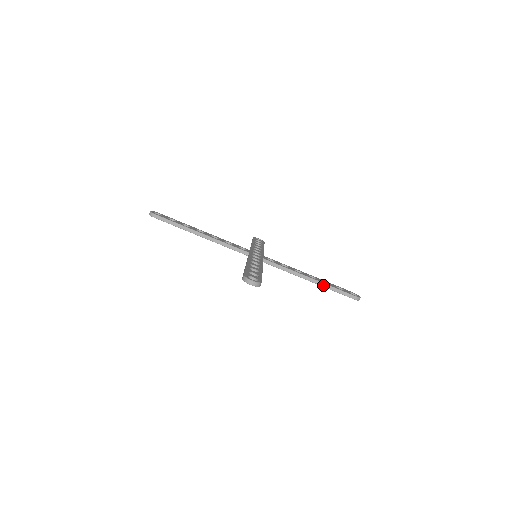
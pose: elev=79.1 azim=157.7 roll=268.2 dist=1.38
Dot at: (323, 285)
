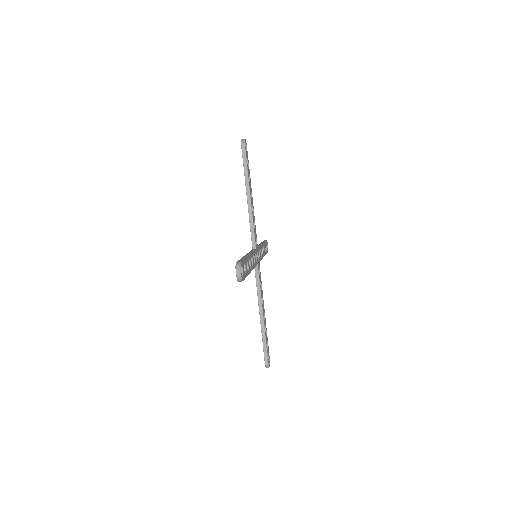
Dot at: occluded
